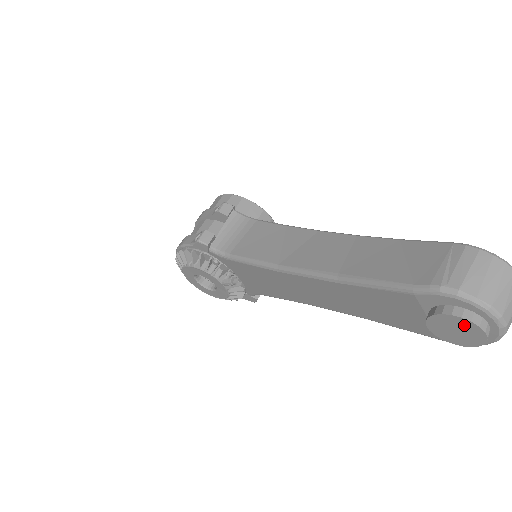
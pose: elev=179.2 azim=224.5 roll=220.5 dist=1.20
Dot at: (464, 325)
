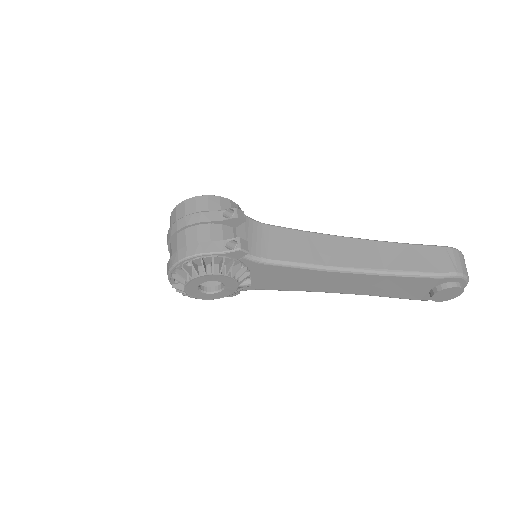
Dot at: (457, 291)
